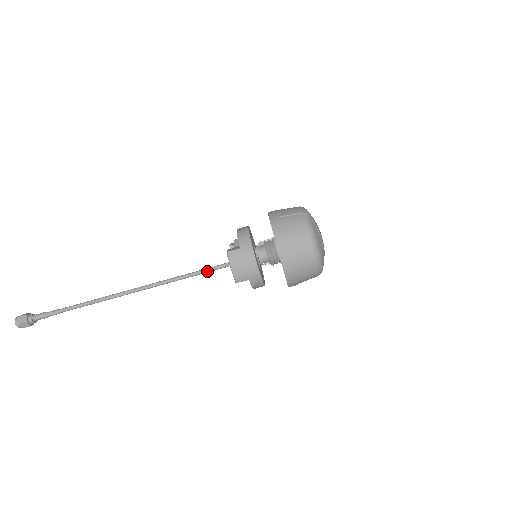
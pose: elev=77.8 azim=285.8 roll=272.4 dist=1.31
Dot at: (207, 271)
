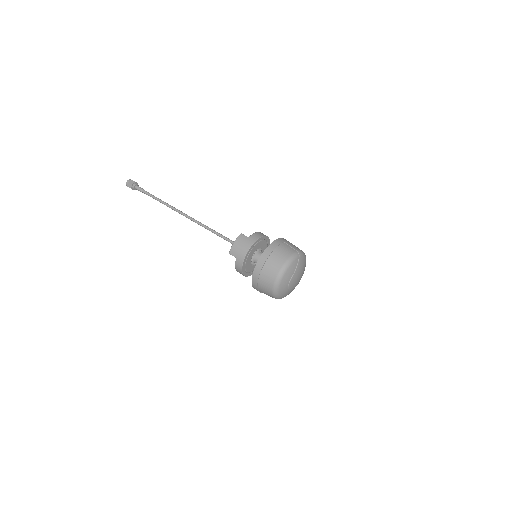
Dot at: (226, 239)
